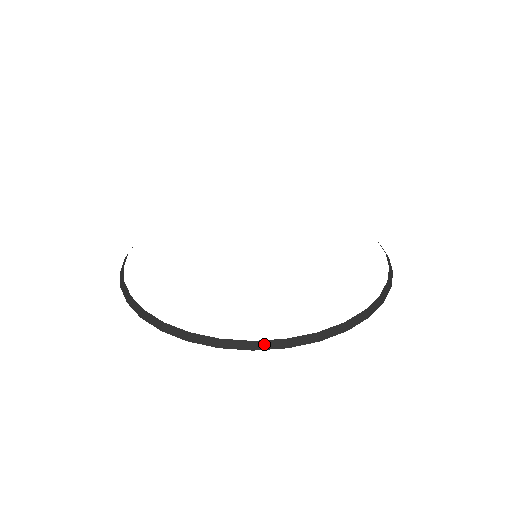
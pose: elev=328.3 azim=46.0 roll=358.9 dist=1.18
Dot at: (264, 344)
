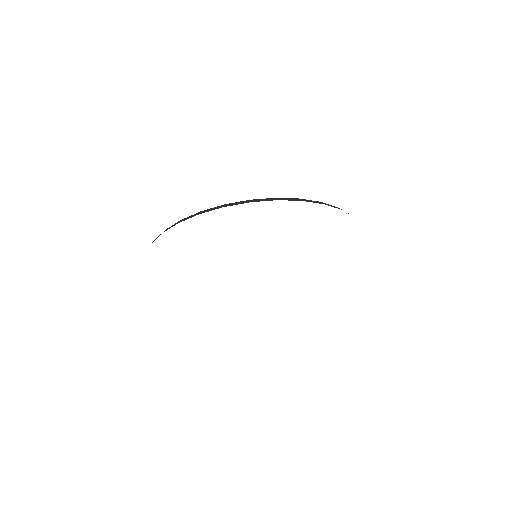
Dot at: (208, 210)
